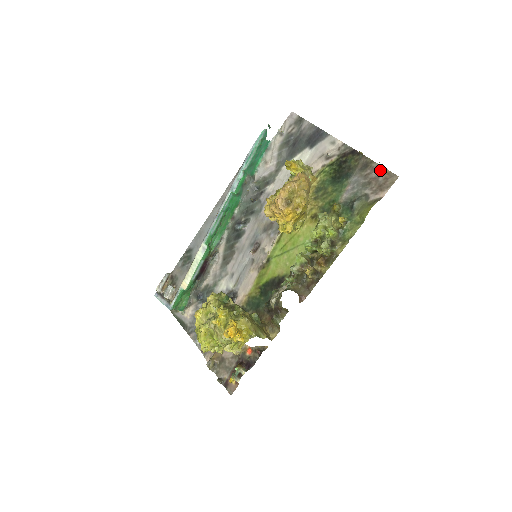
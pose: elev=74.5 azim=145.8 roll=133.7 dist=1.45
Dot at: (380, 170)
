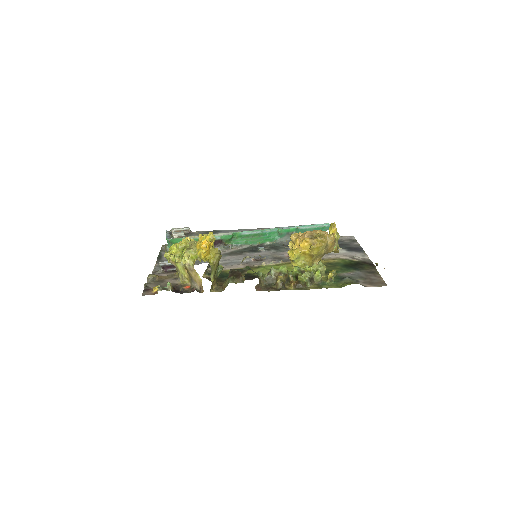
Dot at: (379, 278)
